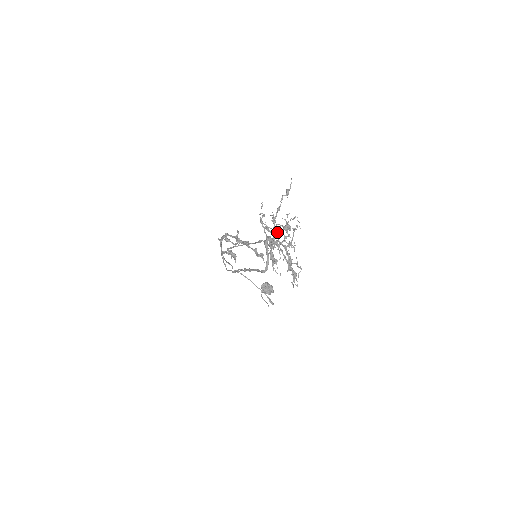
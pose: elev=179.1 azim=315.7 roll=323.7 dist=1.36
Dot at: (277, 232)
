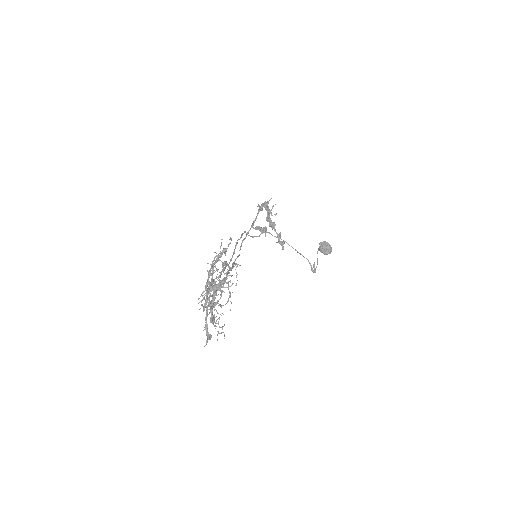
Dot at: (211, 285)
